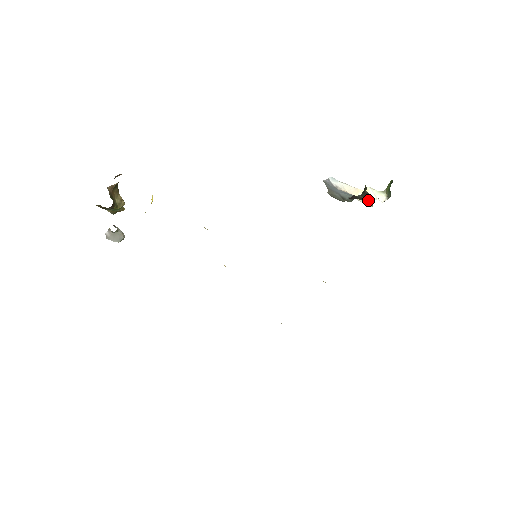
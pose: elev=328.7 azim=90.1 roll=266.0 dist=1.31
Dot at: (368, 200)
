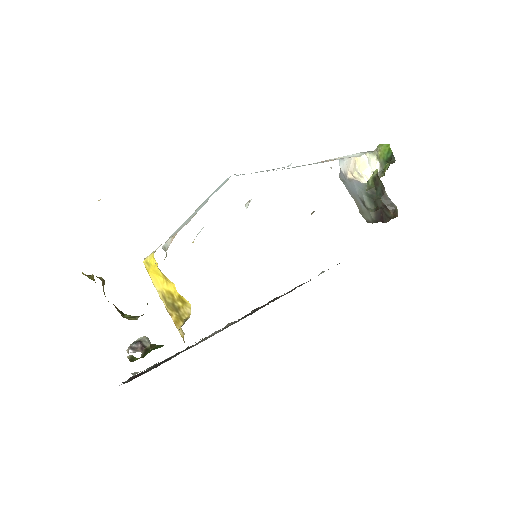
Dot at: (363, 171)
